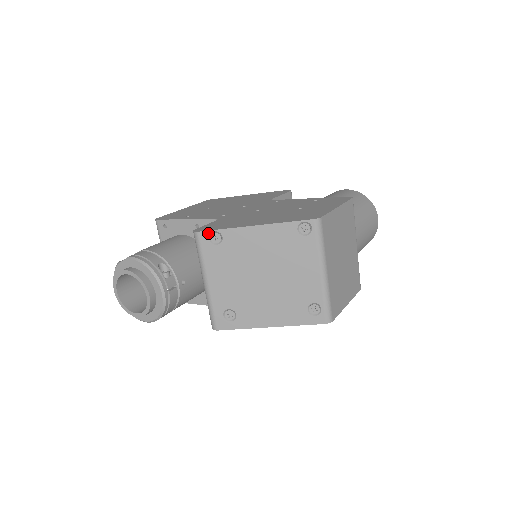
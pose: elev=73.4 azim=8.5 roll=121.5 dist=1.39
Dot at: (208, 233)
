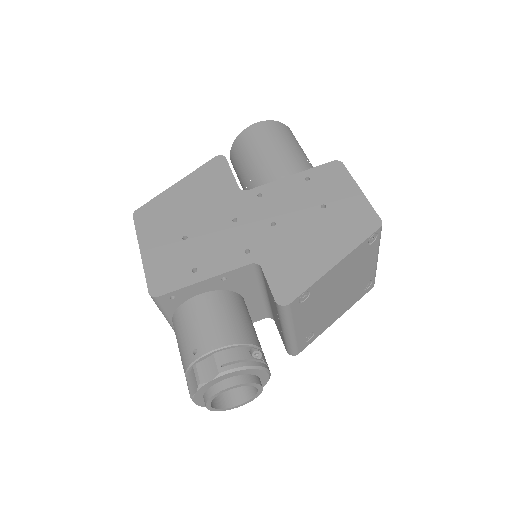
Dot at: (298, 298)
